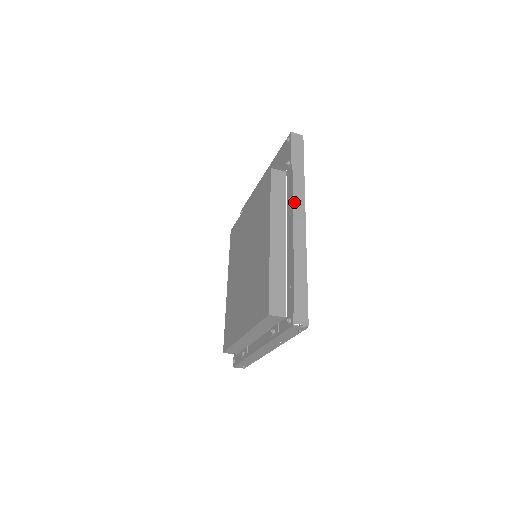
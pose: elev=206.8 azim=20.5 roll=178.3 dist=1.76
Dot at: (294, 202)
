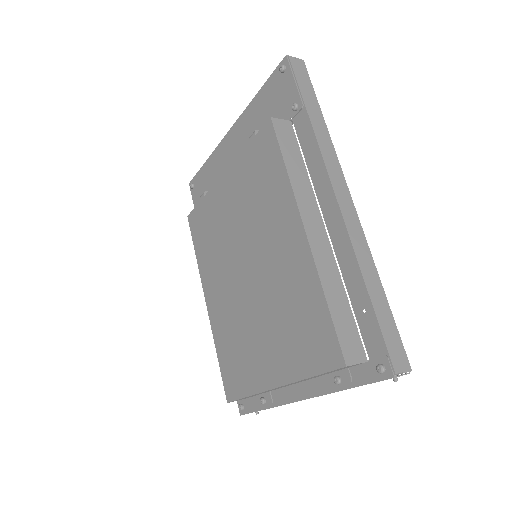
Dot at: (328, 170)
